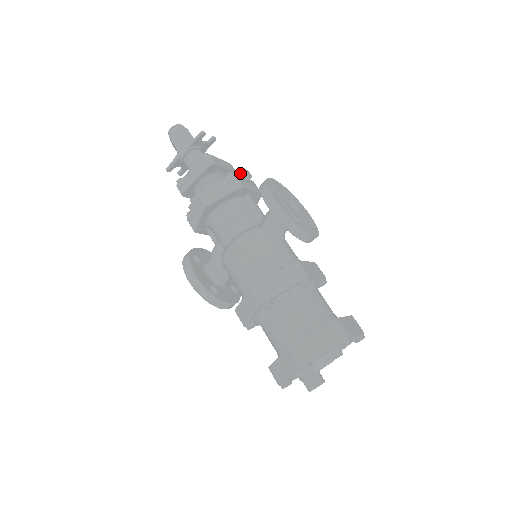
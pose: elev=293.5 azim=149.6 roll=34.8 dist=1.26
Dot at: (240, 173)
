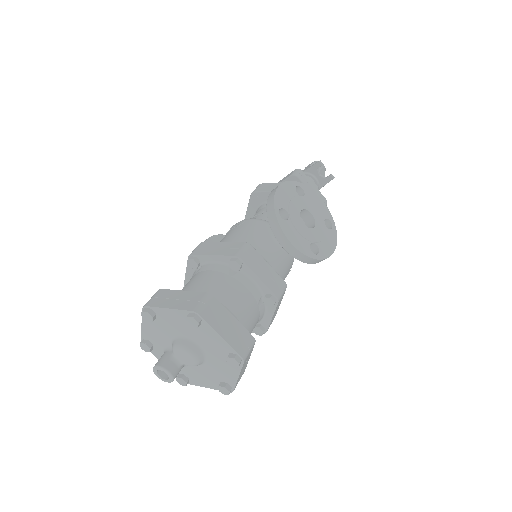
Dot at: occluded
